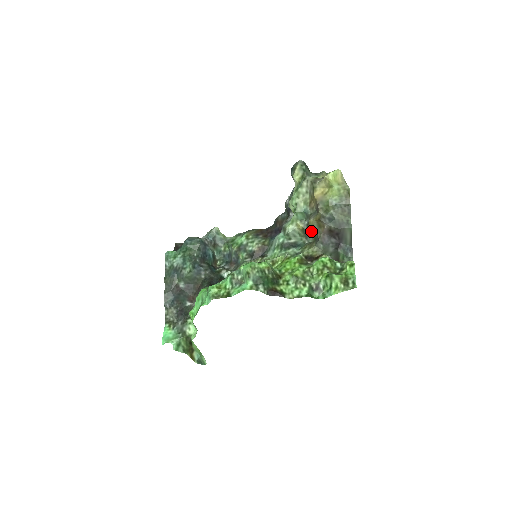
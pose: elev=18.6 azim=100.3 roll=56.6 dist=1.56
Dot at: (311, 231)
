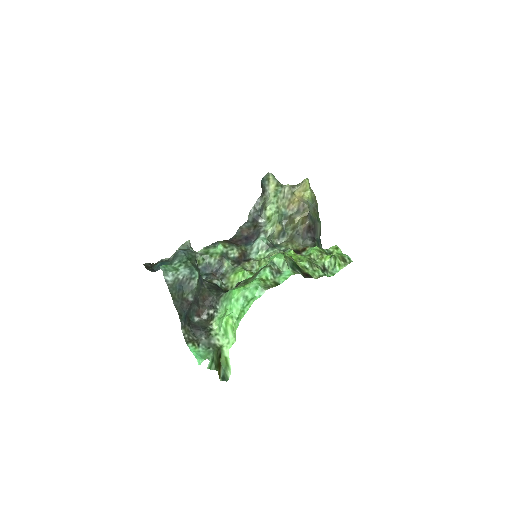
Dot at: (288, 231)
